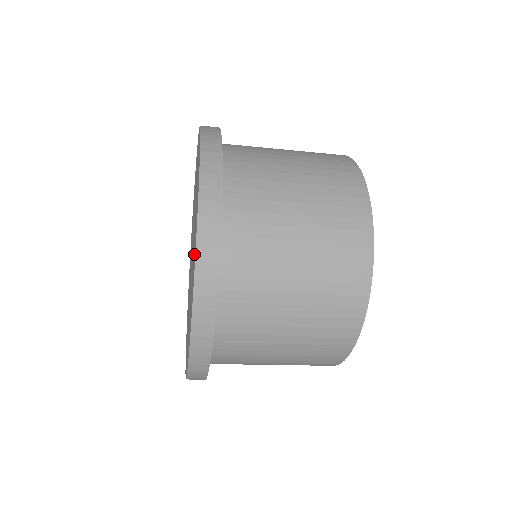
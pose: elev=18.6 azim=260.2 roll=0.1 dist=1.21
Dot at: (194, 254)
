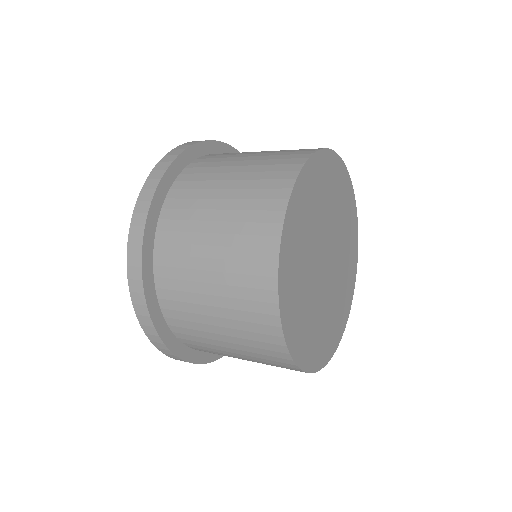
Dot at: occluded
